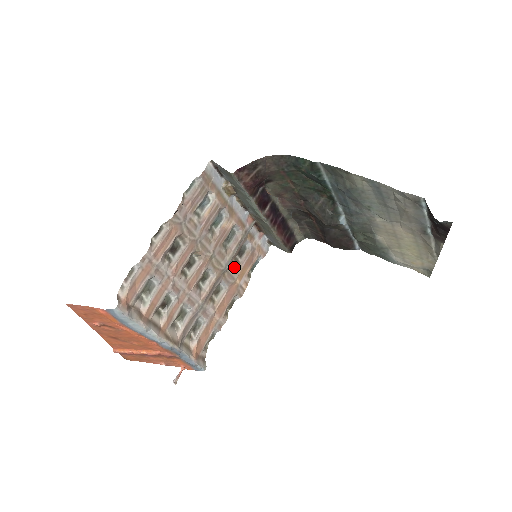
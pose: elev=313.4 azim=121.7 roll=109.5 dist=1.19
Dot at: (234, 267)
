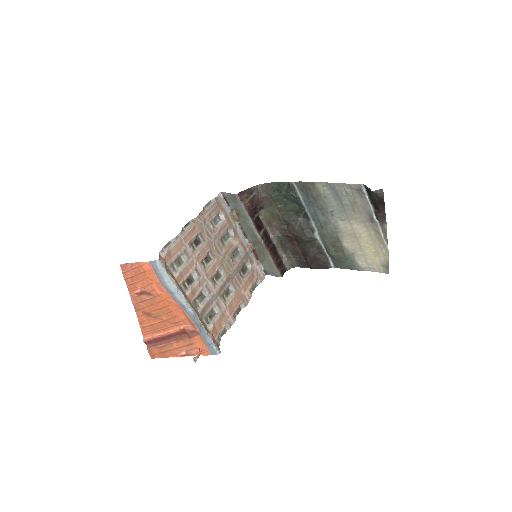
Dot at: (239, 278)
